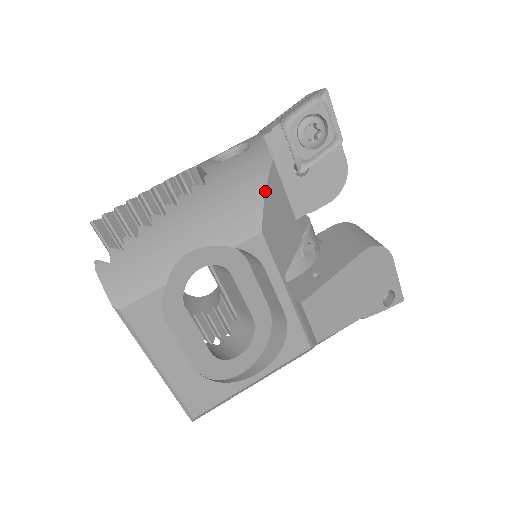
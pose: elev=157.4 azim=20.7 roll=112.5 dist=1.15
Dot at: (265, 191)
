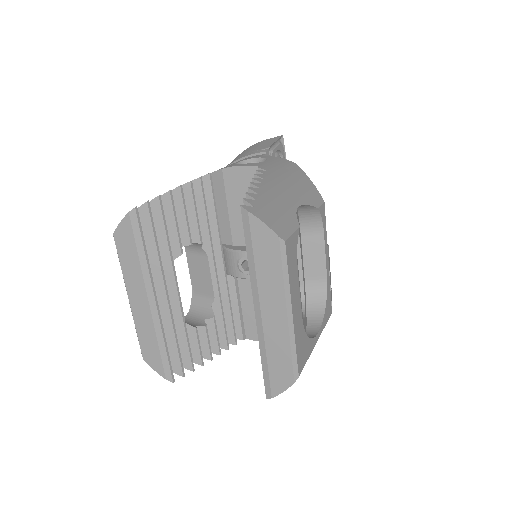
Dot at: (309, 178)
